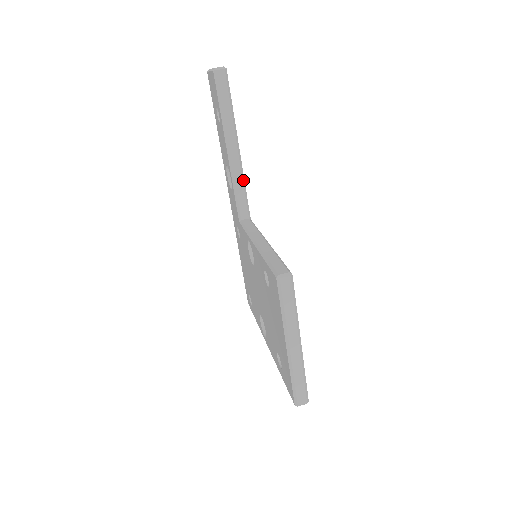
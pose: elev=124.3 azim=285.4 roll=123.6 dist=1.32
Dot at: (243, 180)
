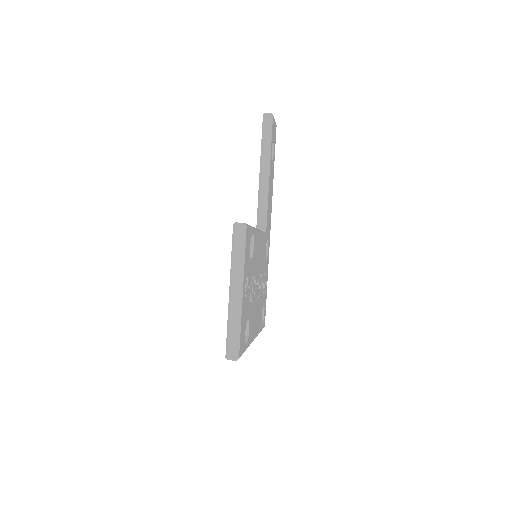
Dot at: (267, 199)
